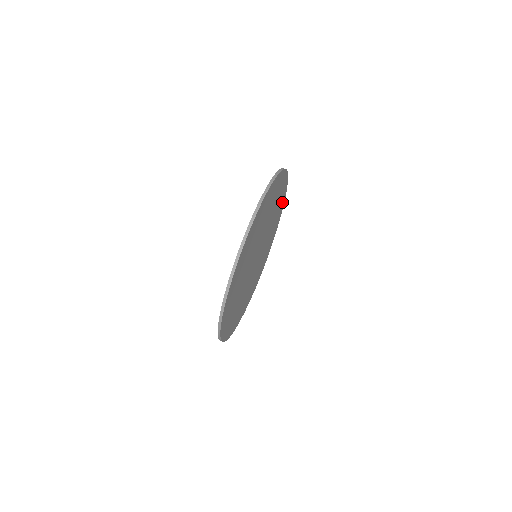
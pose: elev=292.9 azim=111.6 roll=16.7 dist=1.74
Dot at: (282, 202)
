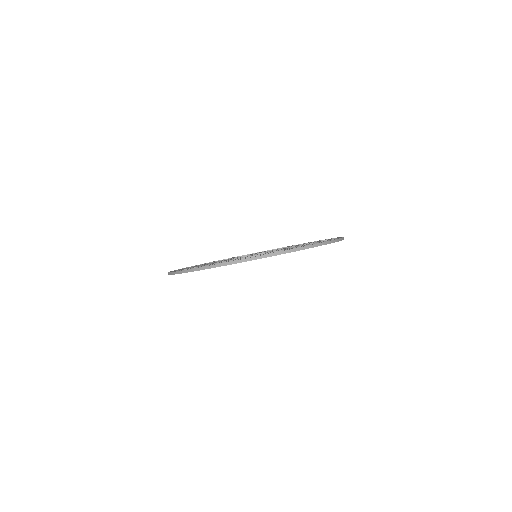
Dot at: occluded
